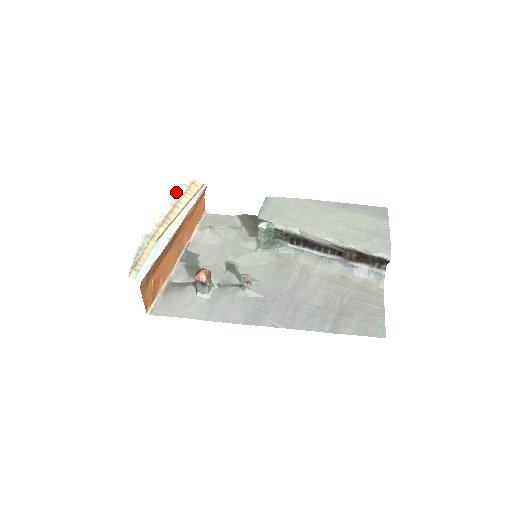
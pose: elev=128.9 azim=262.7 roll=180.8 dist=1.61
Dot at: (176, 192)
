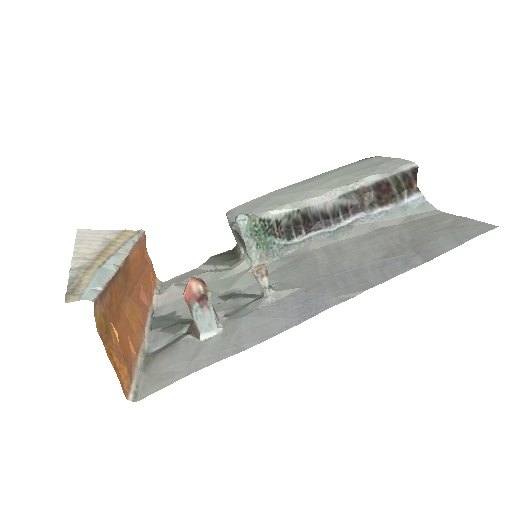
Dot at: (104, 239)
